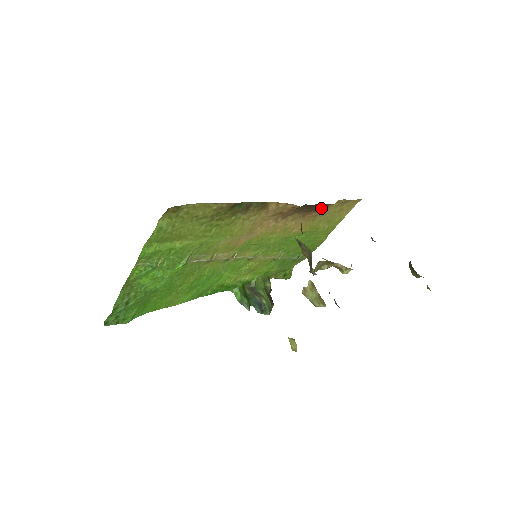
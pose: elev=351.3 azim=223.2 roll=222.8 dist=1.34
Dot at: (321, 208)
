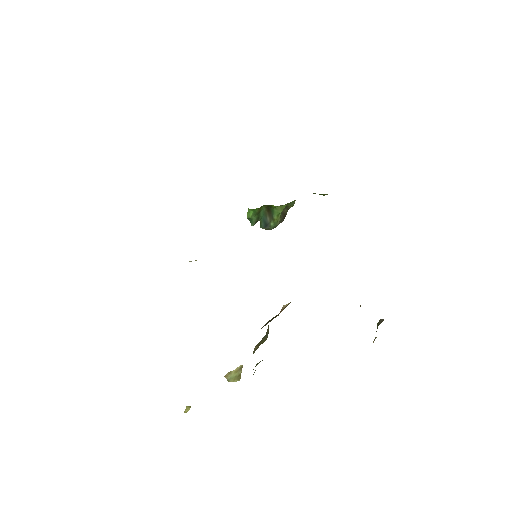
Dot at: occluded
